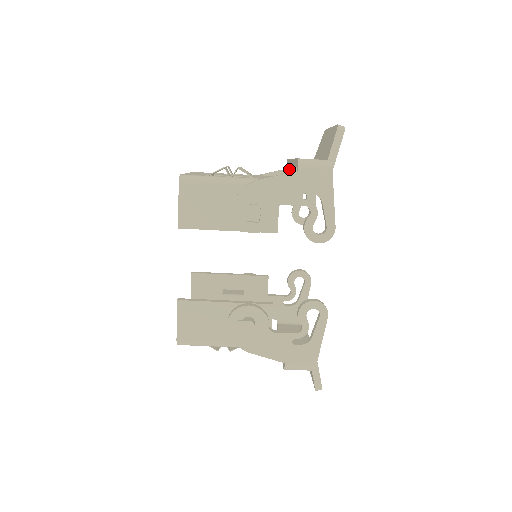
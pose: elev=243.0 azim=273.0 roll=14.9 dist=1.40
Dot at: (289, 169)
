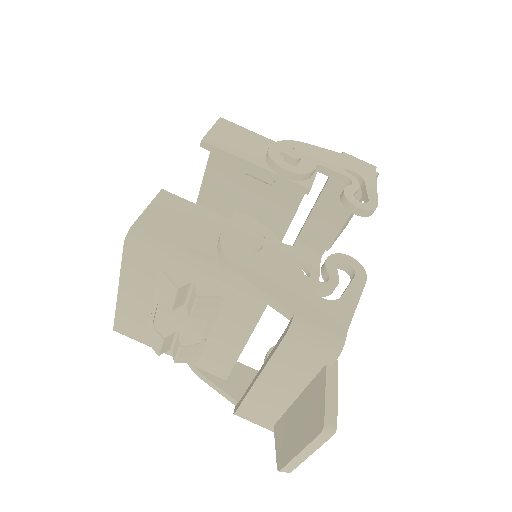
Dot at: (296, 247)
